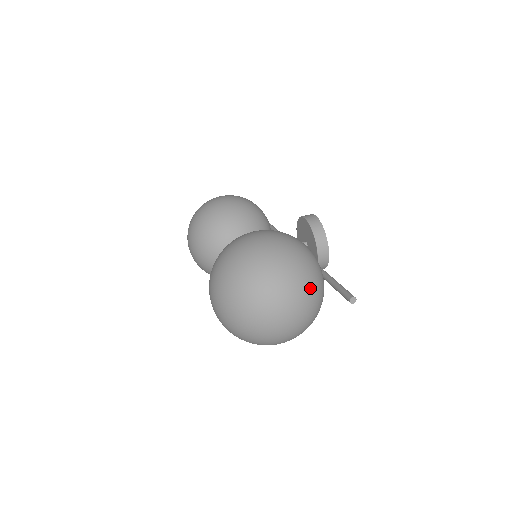
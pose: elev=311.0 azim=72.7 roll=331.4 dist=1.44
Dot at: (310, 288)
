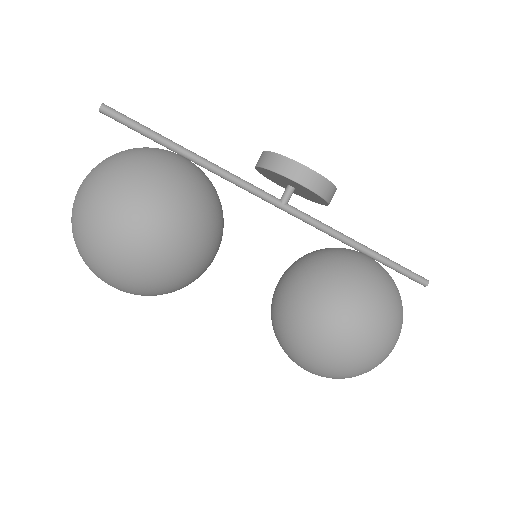
Dot at: occluded
